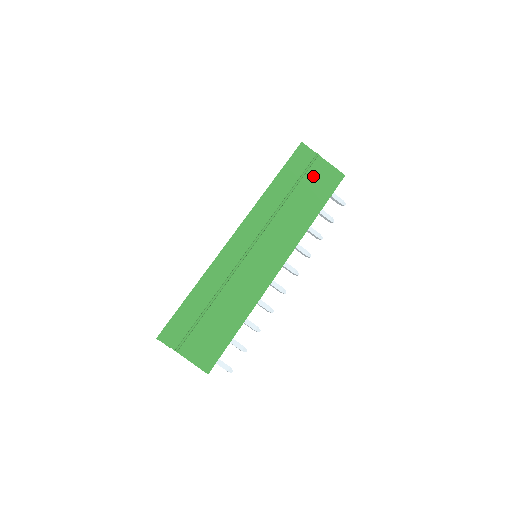
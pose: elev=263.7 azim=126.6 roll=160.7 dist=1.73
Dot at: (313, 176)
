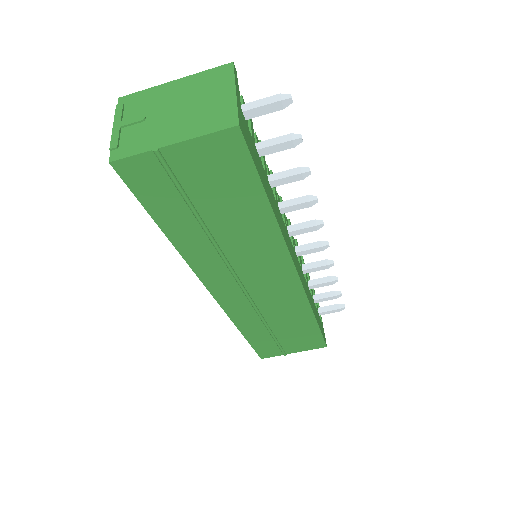
Dot at: (197, 181)
